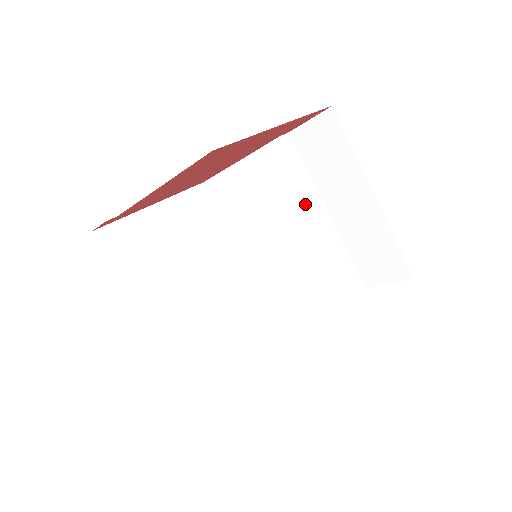
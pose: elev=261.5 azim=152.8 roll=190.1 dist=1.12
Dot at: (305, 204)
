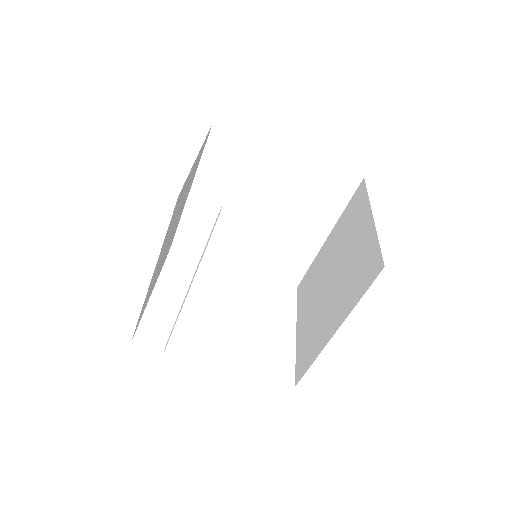
Dot at: (284, 212)
